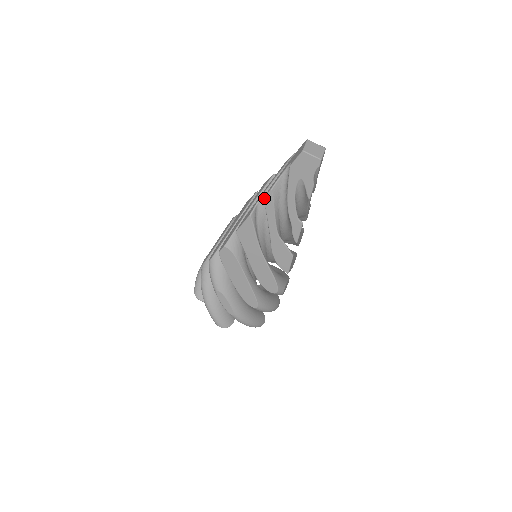
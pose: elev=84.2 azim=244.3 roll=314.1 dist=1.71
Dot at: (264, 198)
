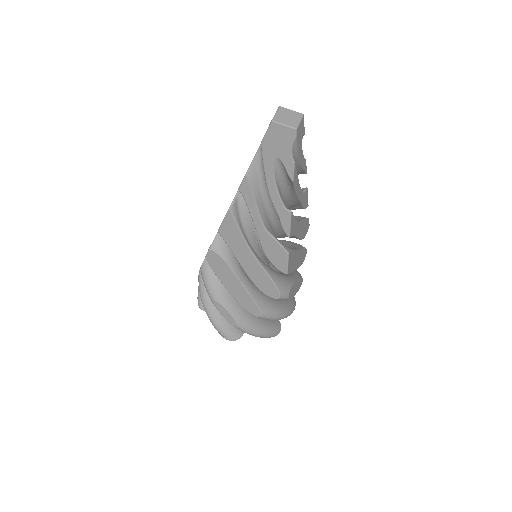
Dot at: (240, 187)
